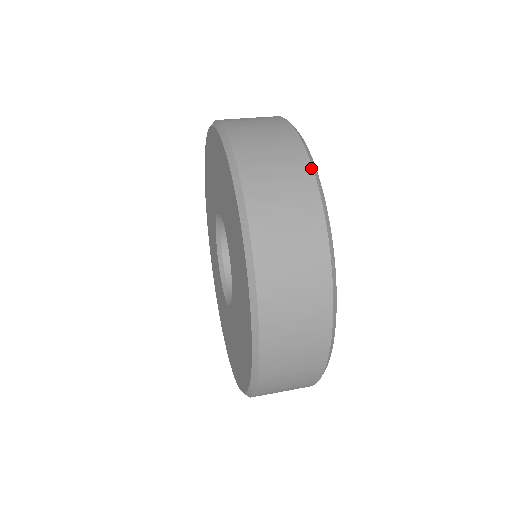
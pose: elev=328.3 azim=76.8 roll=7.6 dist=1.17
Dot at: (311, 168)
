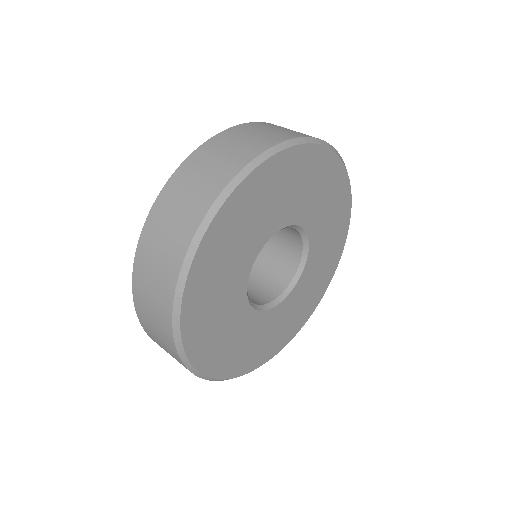
Dot at: (251, 159)
